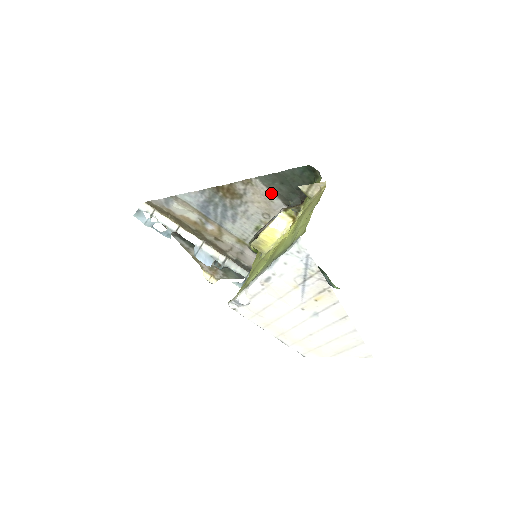
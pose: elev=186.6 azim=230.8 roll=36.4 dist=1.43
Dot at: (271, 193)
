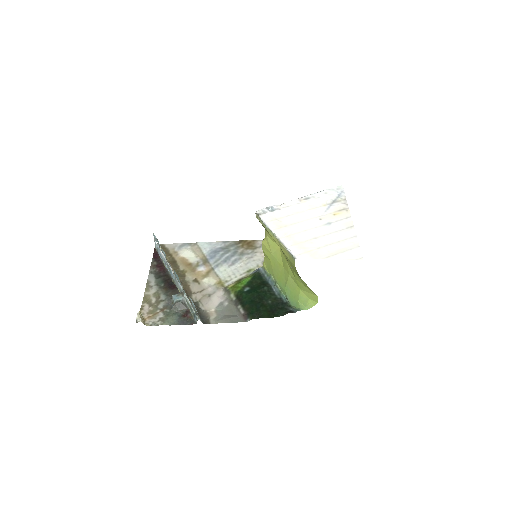
Dot at: occluded
